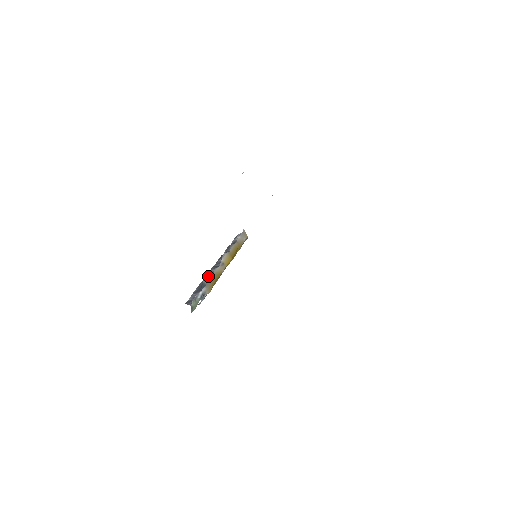
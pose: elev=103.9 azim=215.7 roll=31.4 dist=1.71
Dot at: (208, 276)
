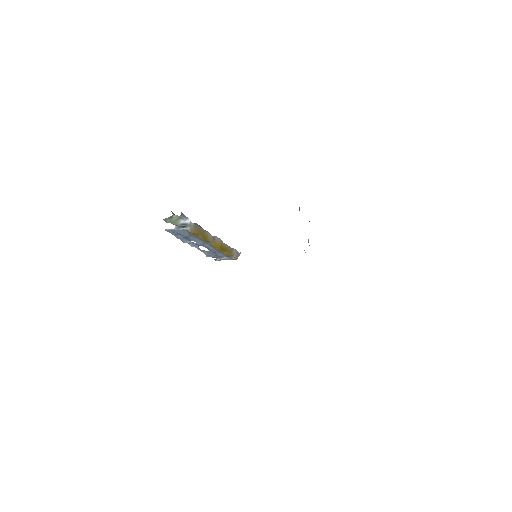
Dot at: occluded
